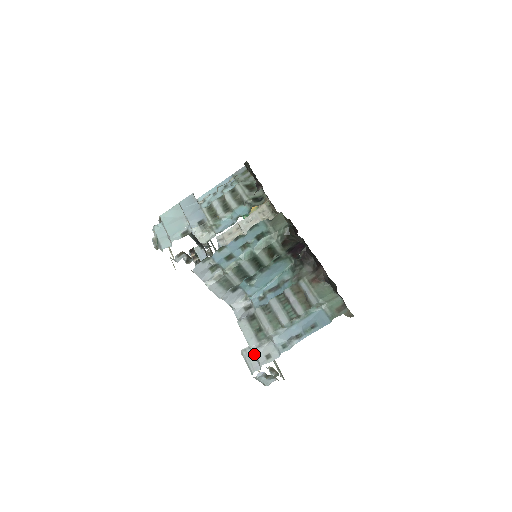
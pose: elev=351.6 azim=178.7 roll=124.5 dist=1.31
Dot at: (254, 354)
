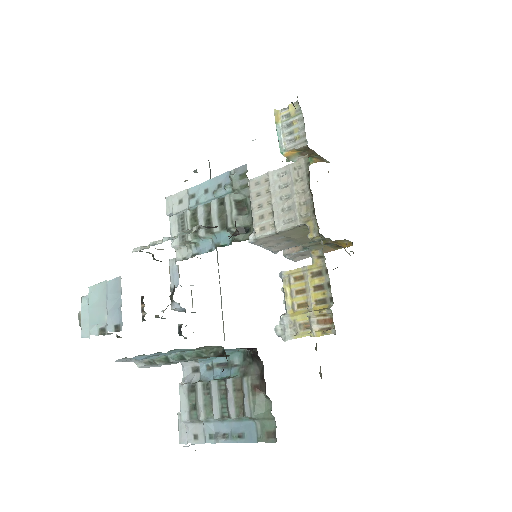
Dot at: (185, 426)
